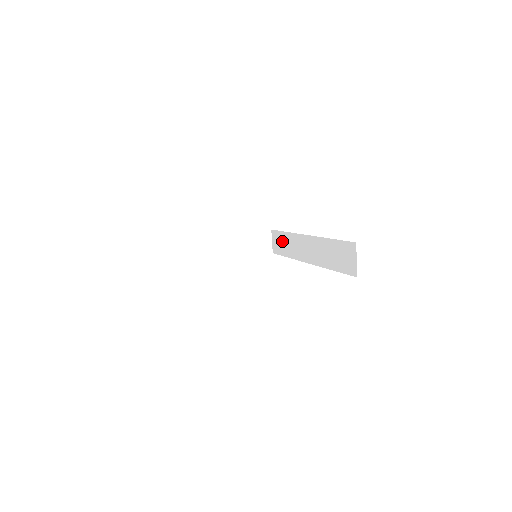
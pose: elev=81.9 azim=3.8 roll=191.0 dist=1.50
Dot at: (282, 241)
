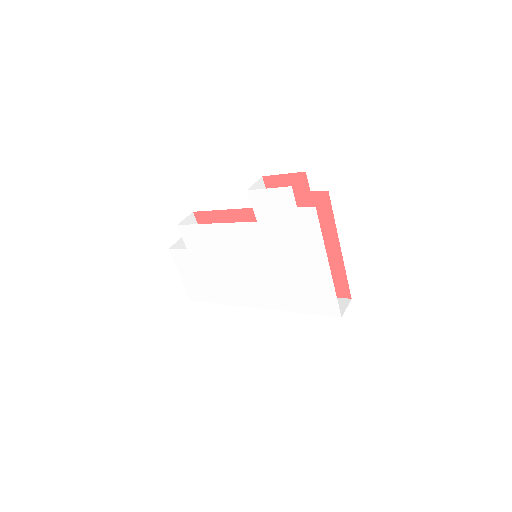
Dot at: occluded
